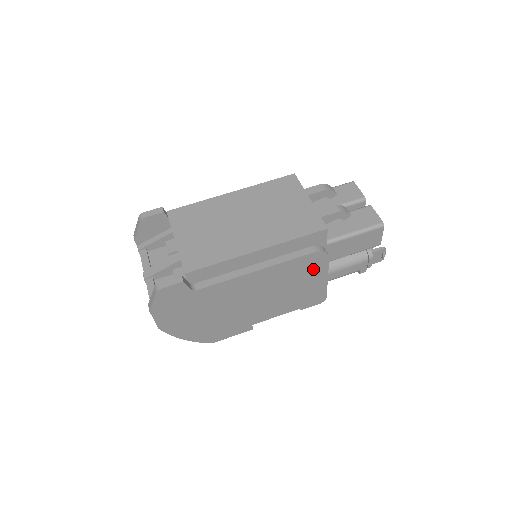
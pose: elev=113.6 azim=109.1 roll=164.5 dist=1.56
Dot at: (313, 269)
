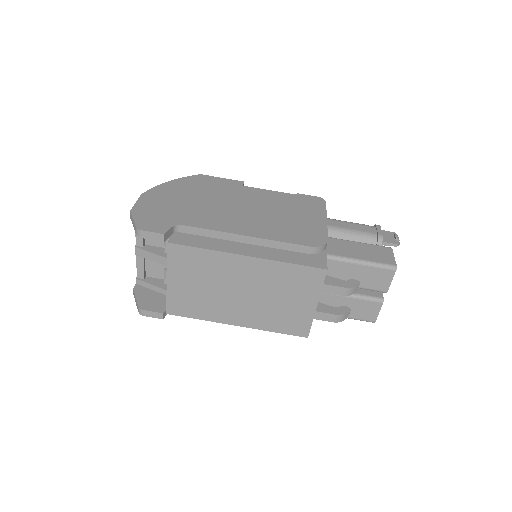
Dot at: occluded
